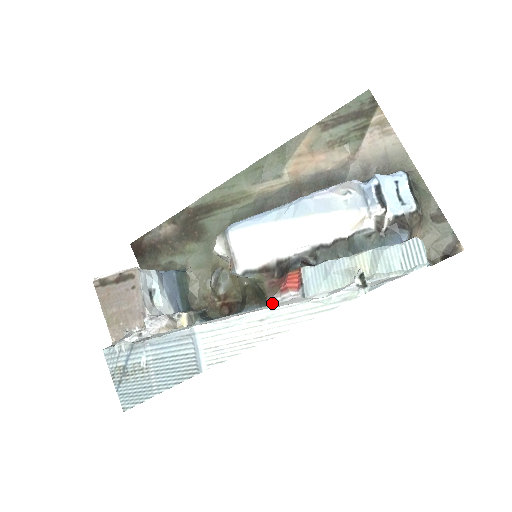
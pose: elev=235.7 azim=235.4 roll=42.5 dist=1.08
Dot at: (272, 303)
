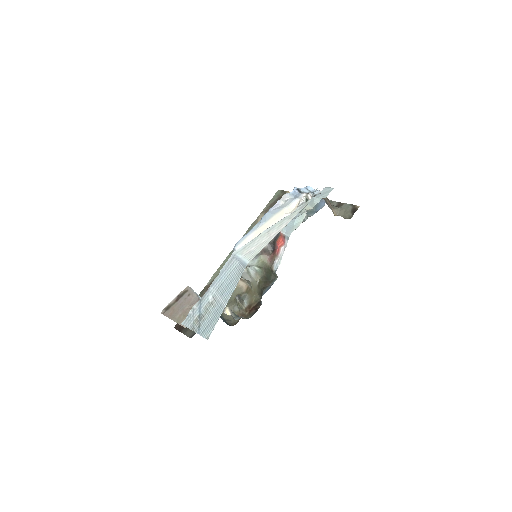
Dot at: (276, 266)
